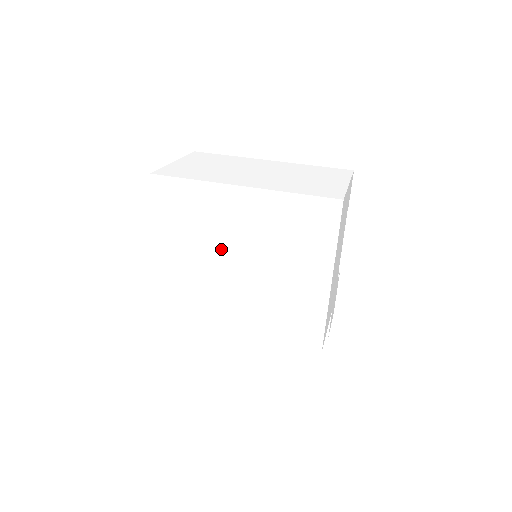
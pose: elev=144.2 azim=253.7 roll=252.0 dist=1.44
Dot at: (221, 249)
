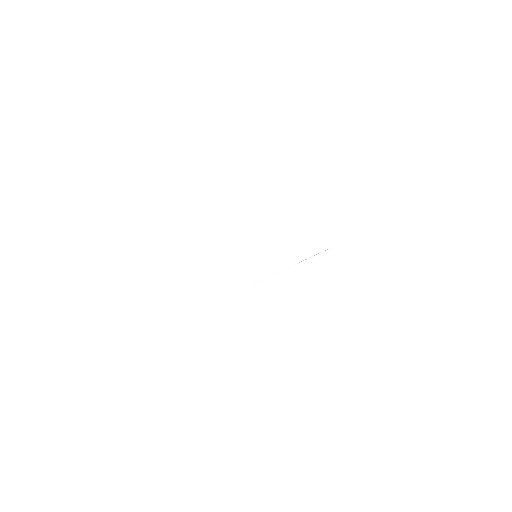
Dot at: occluded
